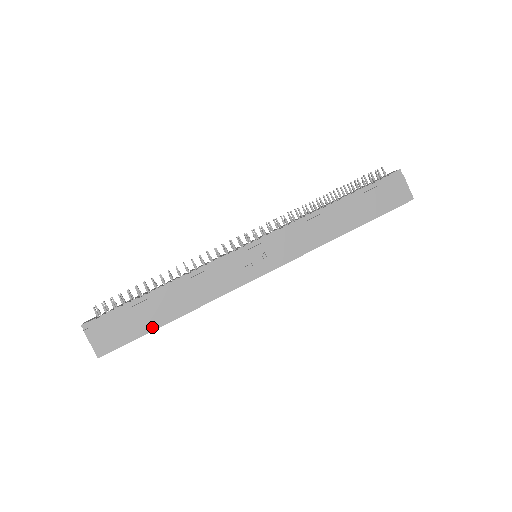
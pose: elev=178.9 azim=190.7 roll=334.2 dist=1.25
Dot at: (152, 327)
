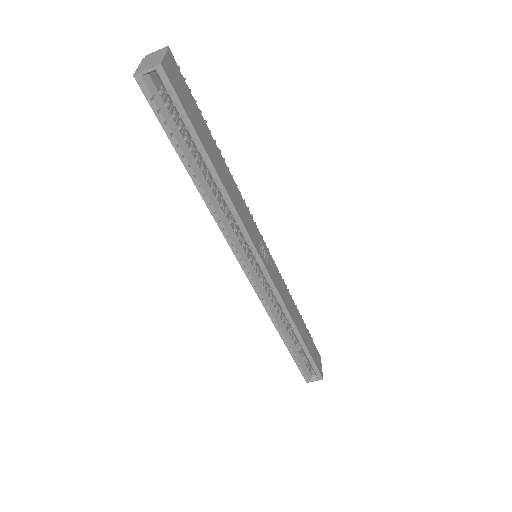
Dot at: (203, 143)
